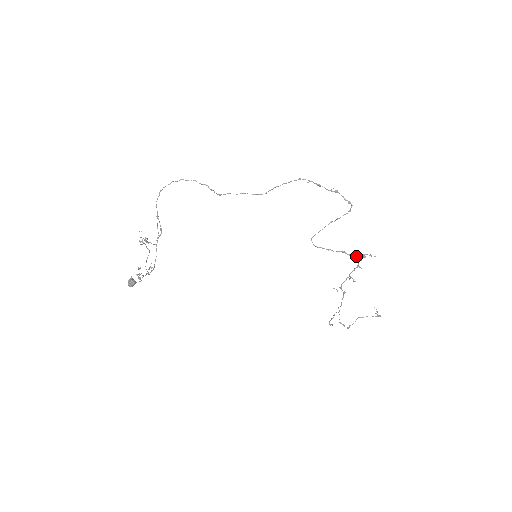
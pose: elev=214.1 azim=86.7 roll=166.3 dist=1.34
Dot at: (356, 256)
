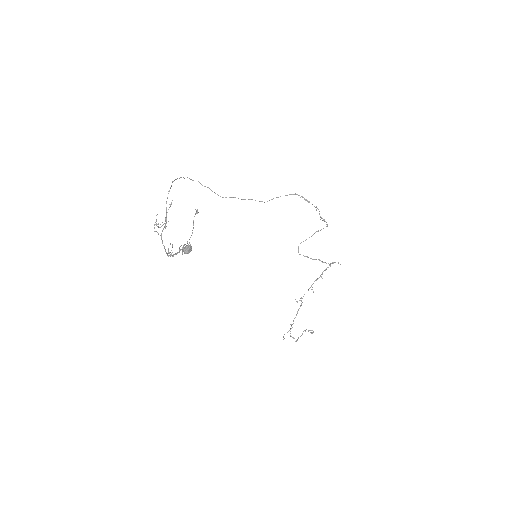
Dot at: occluded
